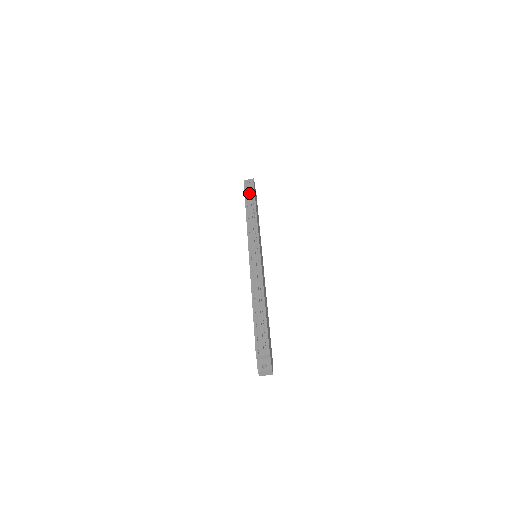
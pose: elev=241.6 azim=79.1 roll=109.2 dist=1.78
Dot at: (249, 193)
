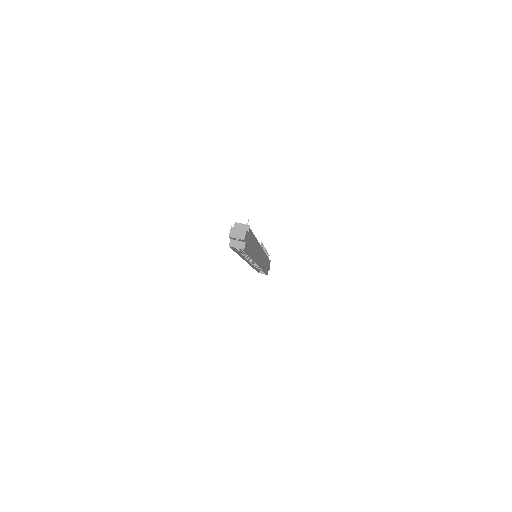
Dot at: occluded
